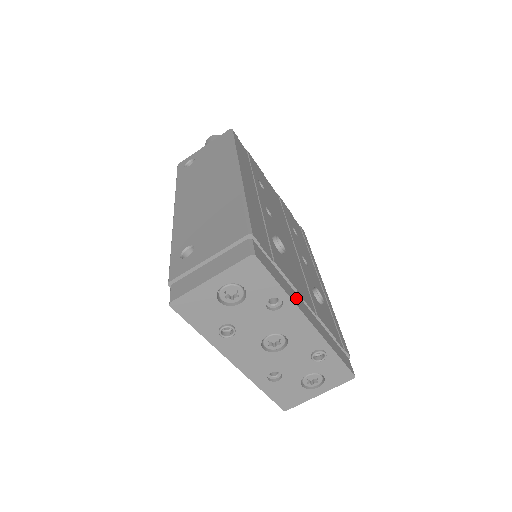
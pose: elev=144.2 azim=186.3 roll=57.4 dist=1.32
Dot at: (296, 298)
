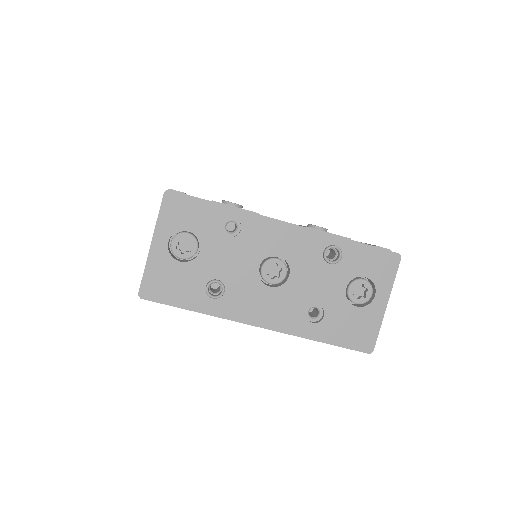
Dot at: occluded
